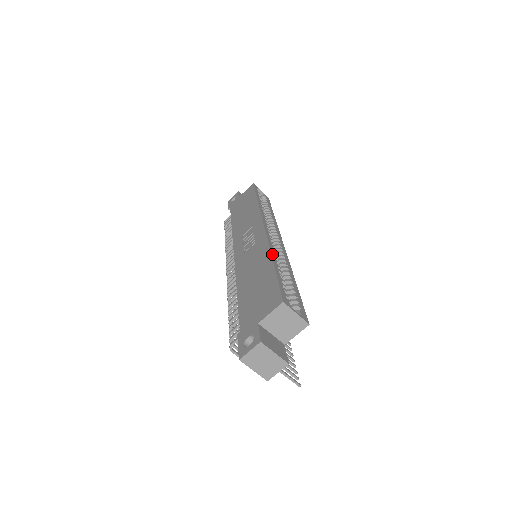
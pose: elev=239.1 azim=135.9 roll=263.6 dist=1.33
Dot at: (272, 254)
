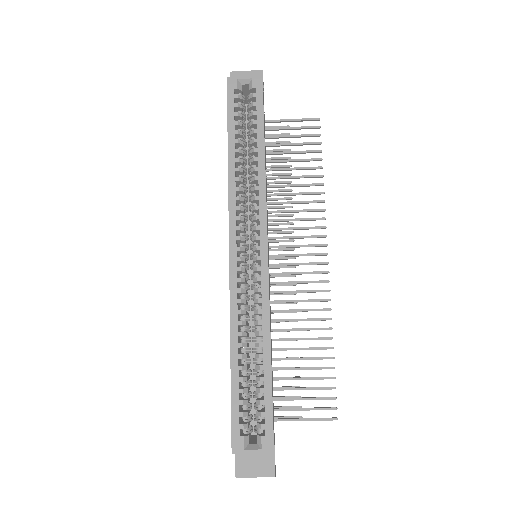
Dot at: (232, 335)
